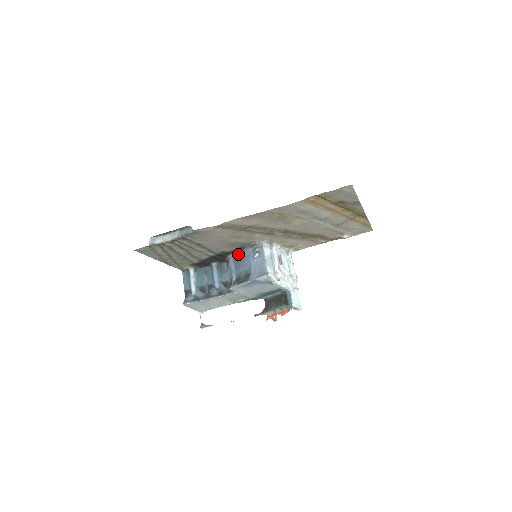
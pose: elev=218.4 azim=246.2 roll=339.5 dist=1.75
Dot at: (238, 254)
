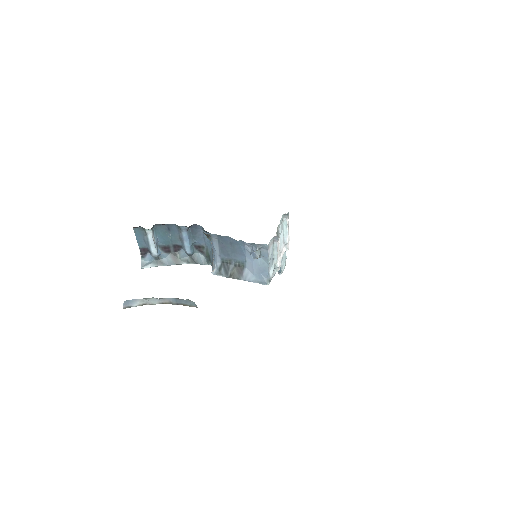
Dot at: (227, 239)
